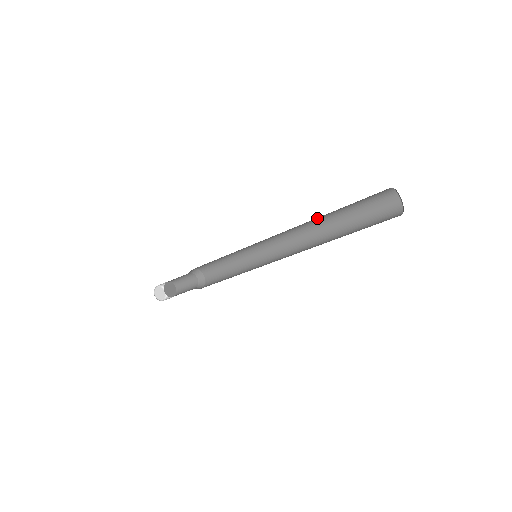
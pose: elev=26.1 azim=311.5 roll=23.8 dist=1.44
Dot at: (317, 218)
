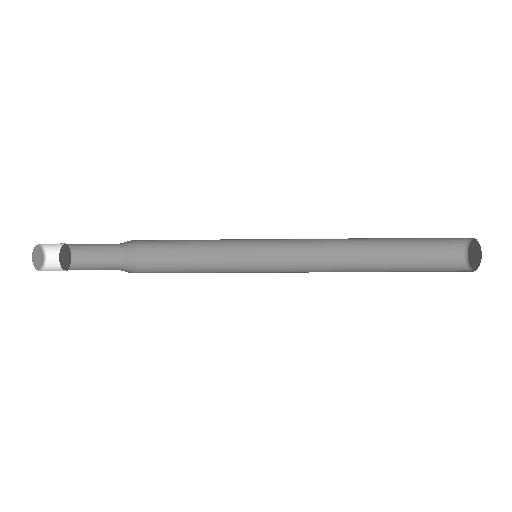
Dot at: occluded
